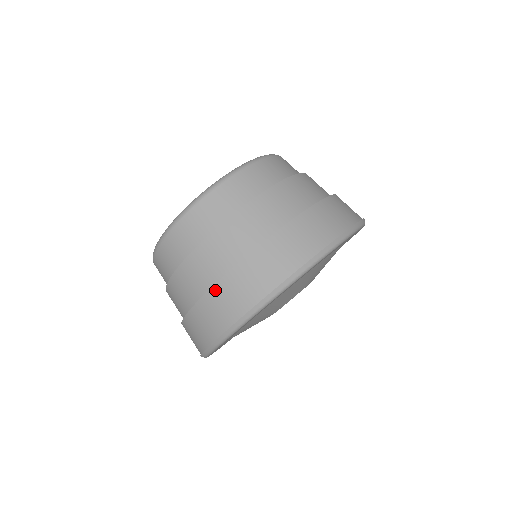
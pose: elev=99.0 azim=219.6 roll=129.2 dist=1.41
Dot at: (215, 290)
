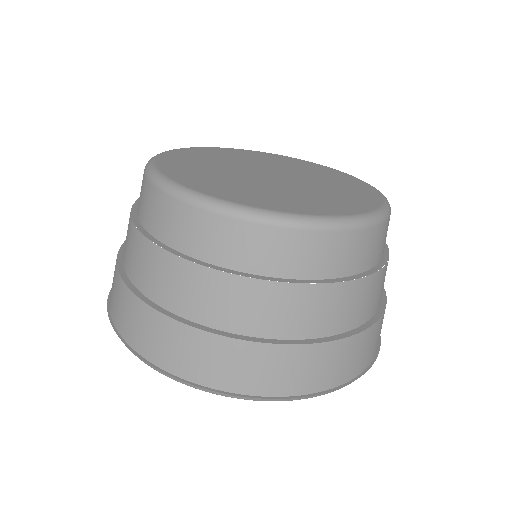
Dot at: (150, 312)
